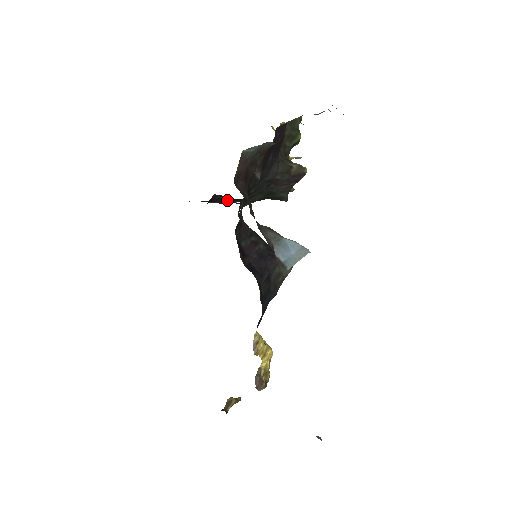
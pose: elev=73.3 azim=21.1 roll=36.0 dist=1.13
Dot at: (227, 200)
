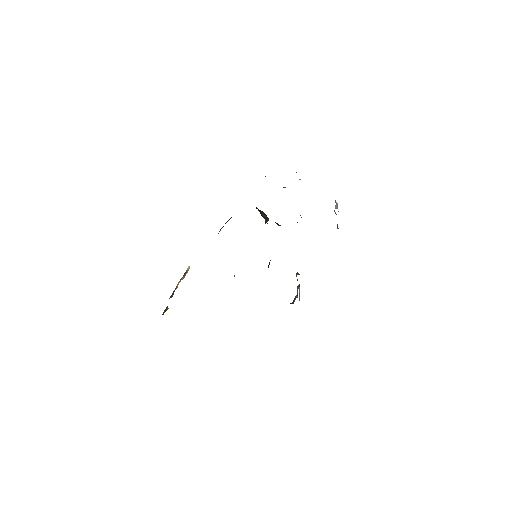
Dot at: occluded
